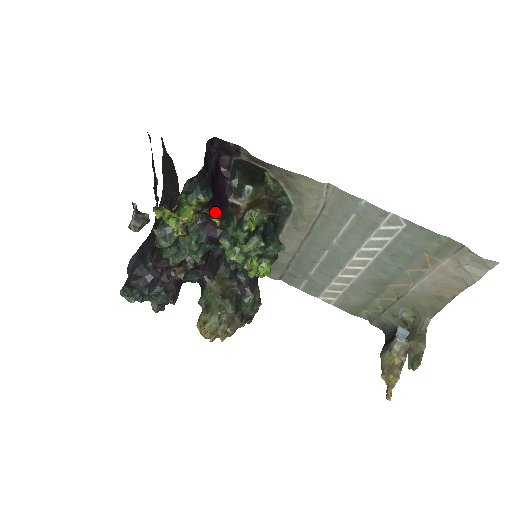
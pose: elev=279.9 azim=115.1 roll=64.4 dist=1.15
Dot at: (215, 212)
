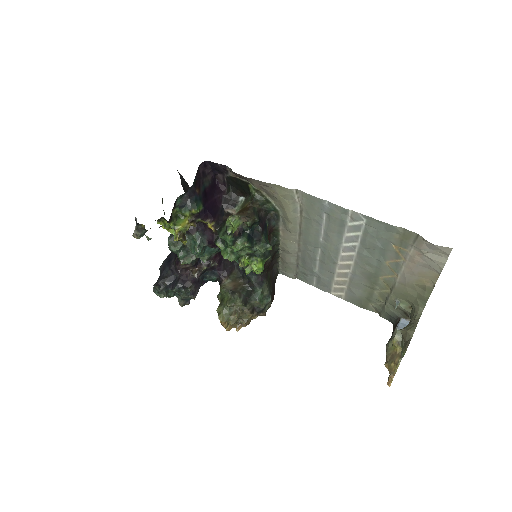
Dot at: (208, 220)
